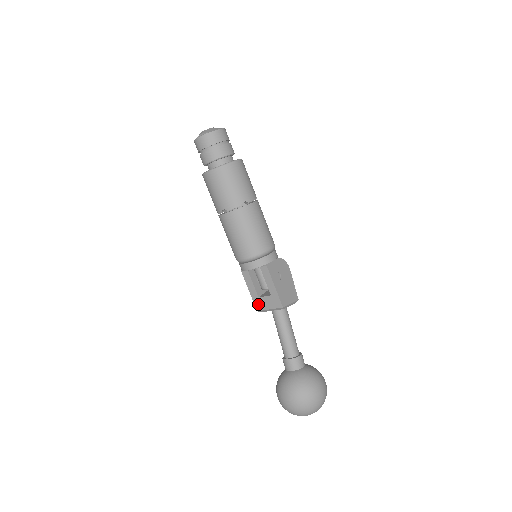
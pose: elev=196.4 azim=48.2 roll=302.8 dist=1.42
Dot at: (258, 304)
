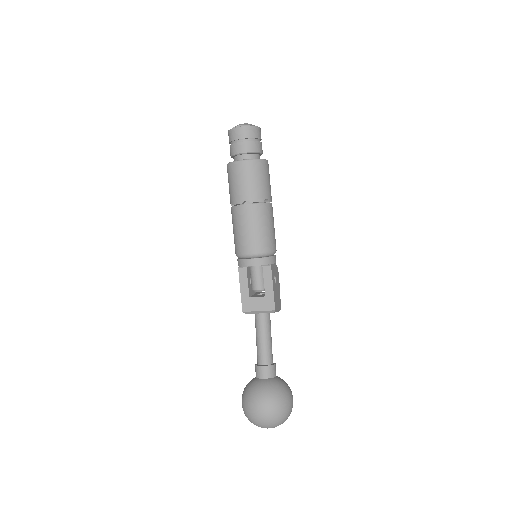
Dot at: (246, 304)
